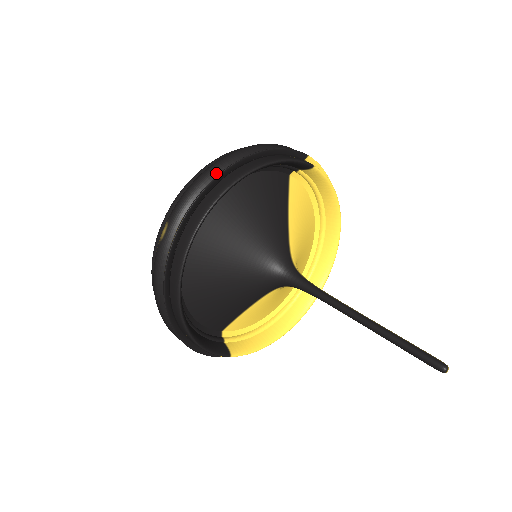
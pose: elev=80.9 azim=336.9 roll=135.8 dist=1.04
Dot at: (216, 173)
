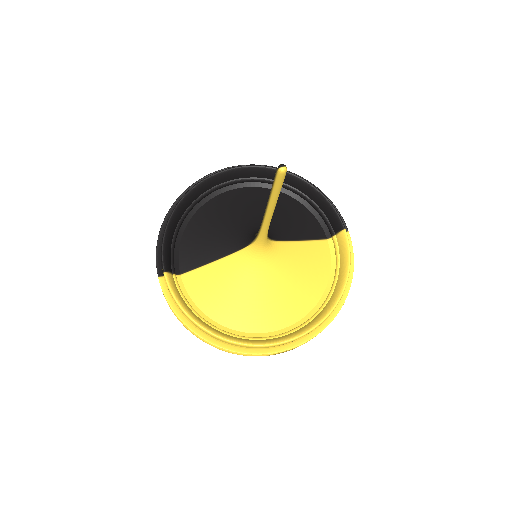
Dot at: occluded
